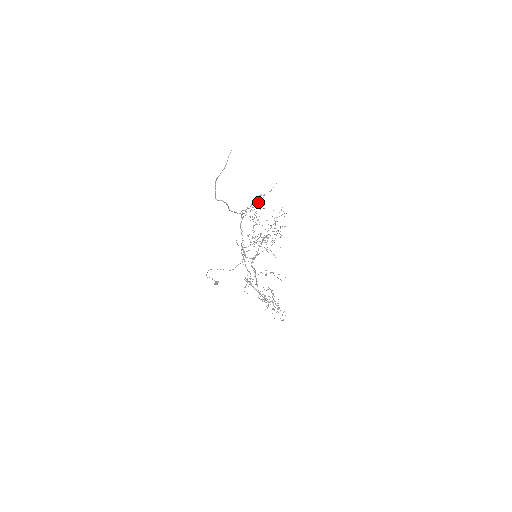
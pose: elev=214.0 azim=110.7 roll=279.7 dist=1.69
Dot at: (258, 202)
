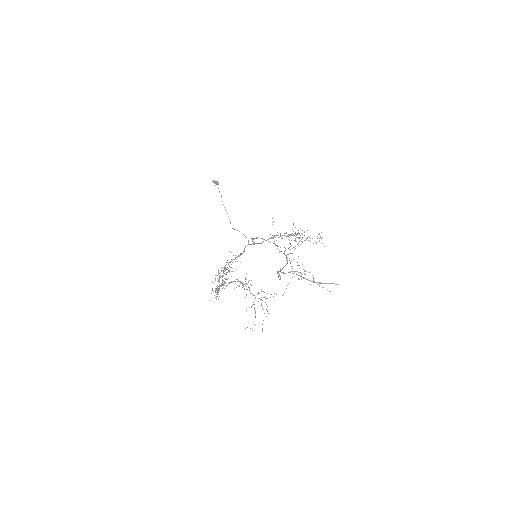
Dot at: occluded
